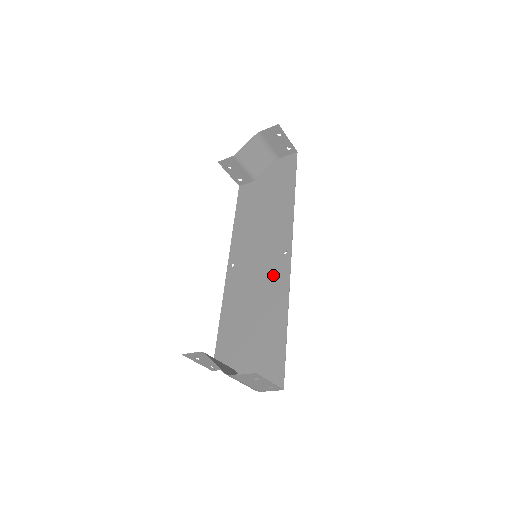
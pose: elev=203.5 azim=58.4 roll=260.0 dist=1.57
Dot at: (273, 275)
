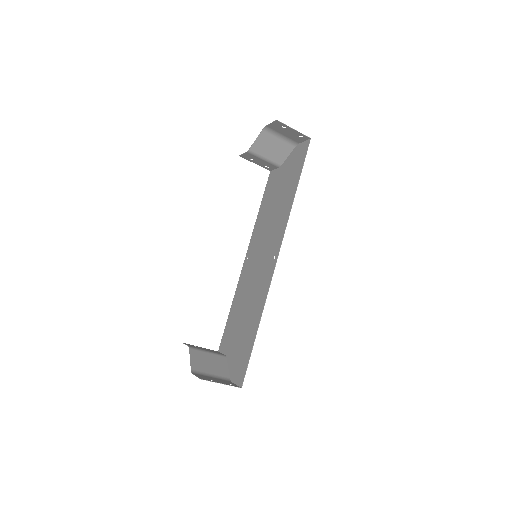
Dot at: (263, 278)
